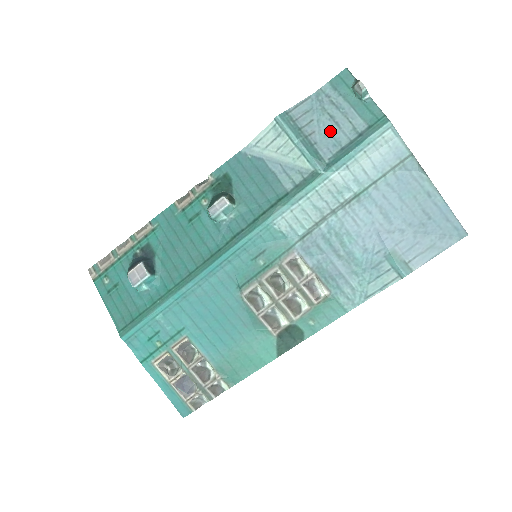
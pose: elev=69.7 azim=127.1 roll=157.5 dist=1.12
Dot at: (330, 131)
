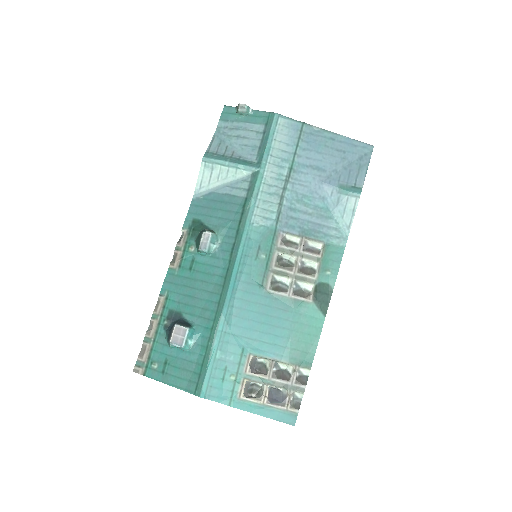
Dot at: (243, 144)
